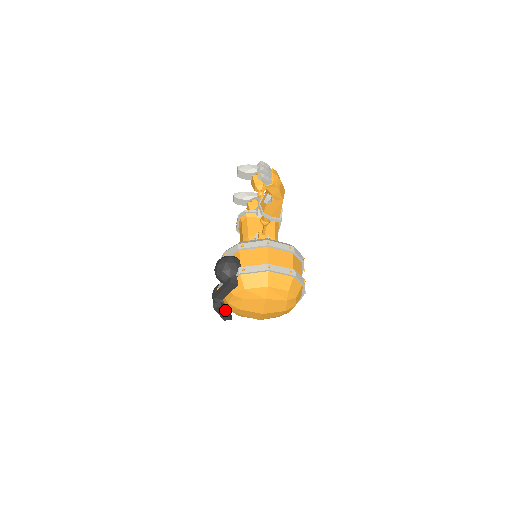
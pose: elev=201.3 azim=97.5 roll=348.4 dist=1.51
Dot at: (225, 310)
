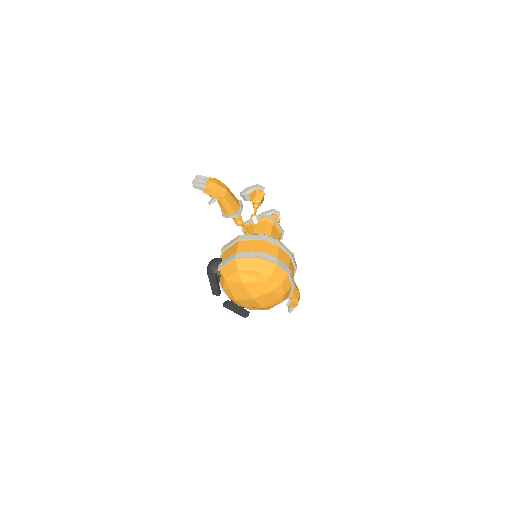
Dot at: (236, 307)
